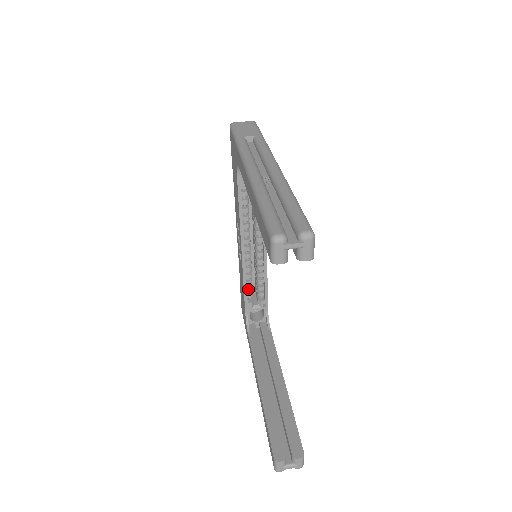
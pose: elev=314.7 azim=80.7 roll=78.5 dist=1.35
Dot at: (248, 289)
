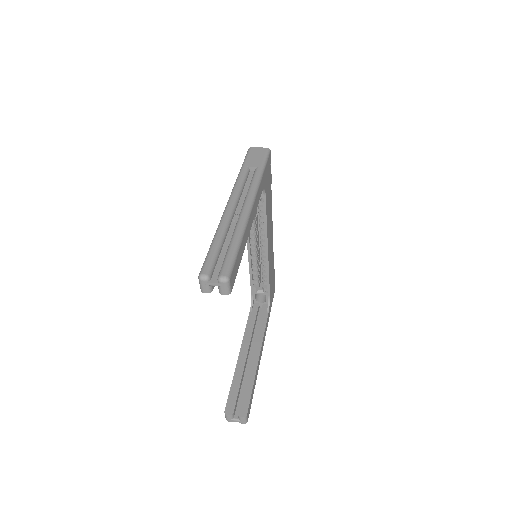
Dot at: (254, 277)
